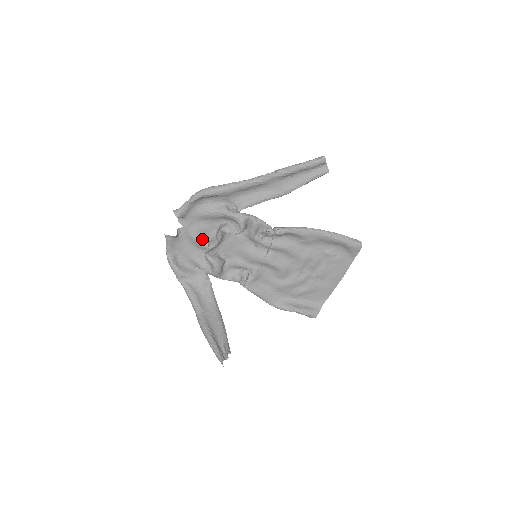
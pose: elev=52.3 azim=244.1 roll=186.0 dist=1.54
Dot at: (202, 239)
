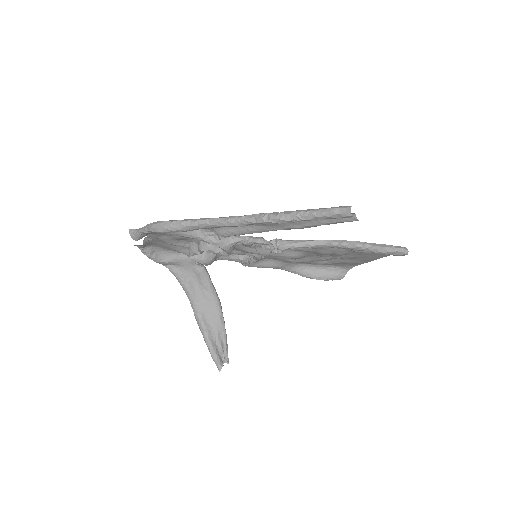
Dot at: (180, 242)
